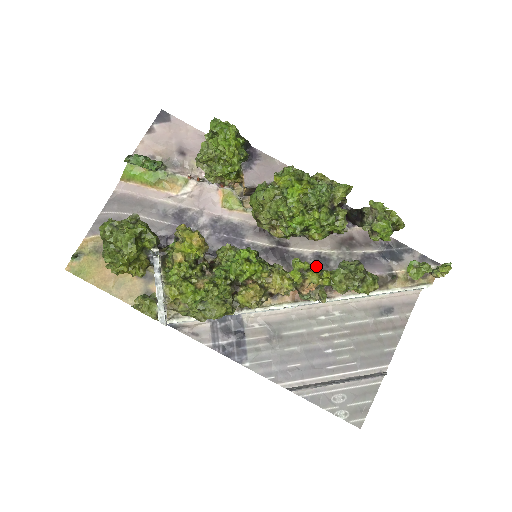
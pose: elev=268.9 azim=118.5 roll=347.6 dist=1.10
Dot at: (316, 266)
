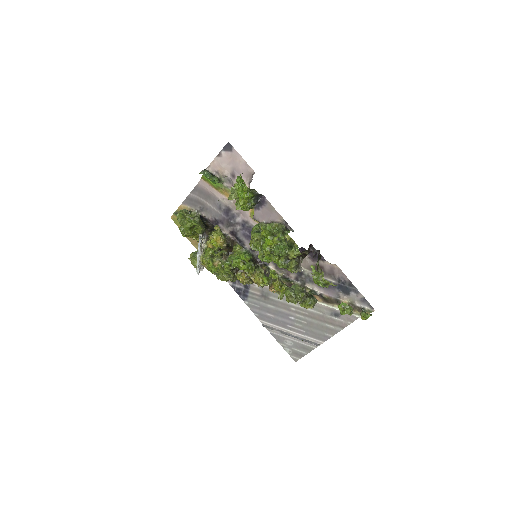
Dot at: (293, 273)
